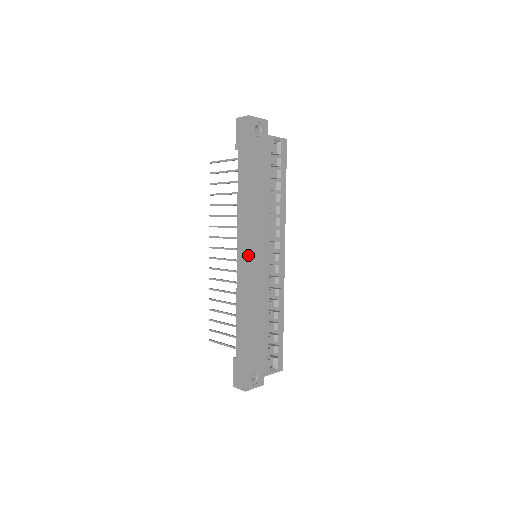
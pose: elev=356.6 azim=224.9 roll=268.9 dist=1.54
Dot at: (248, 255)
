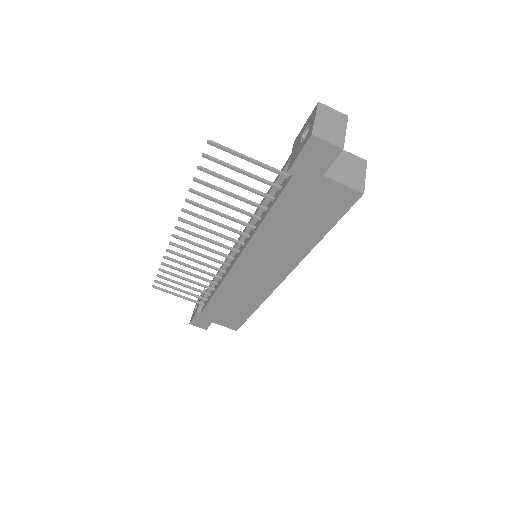
Dot at: (255, 269)
